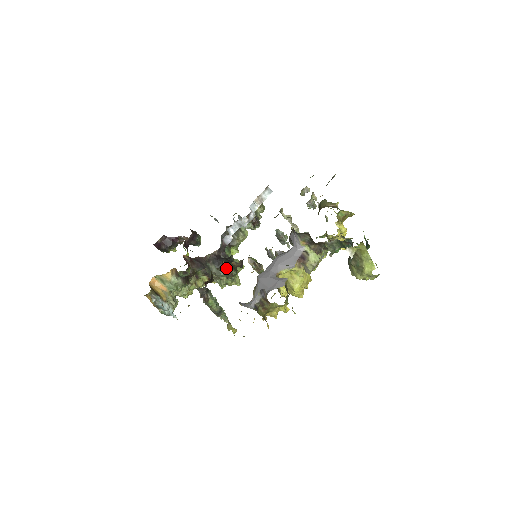
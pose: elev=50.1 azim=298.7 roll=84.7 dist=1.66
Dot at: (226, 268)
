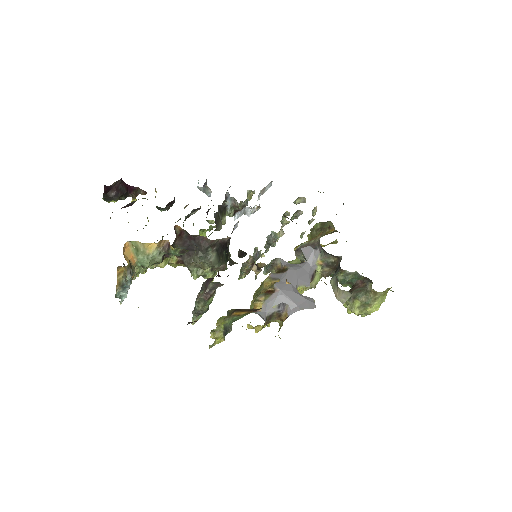
Dot at: (224, 260)
